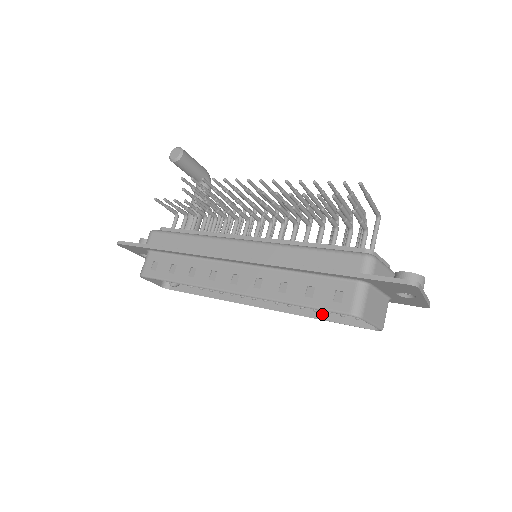
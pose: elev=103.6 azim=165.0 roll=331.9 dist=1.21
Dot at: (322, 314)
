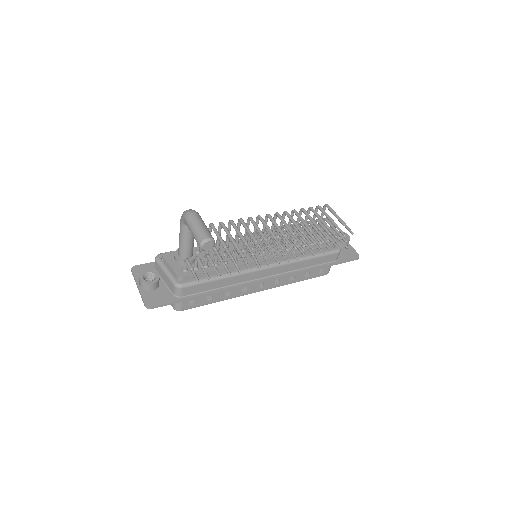
Dot at: occluded
